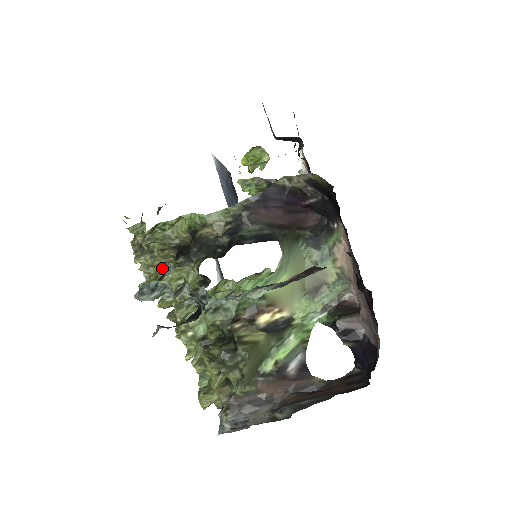
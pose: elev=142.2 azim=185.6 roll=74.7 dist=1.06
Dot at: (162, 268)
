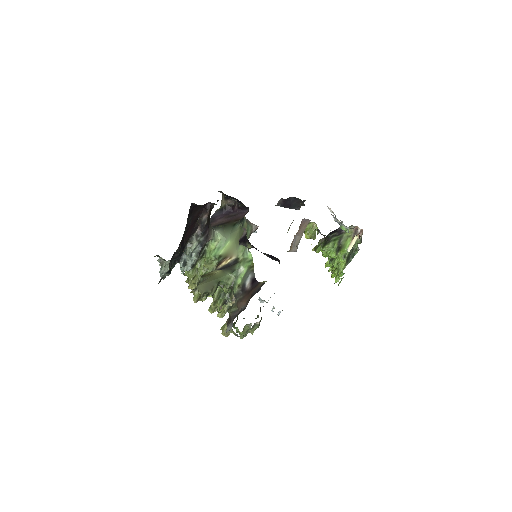
Dot at: (186, 272)
